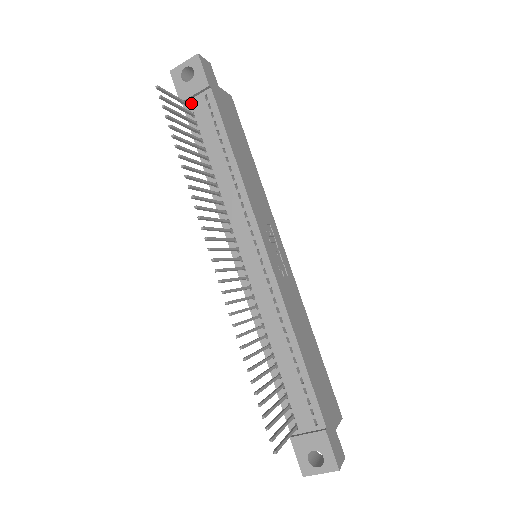
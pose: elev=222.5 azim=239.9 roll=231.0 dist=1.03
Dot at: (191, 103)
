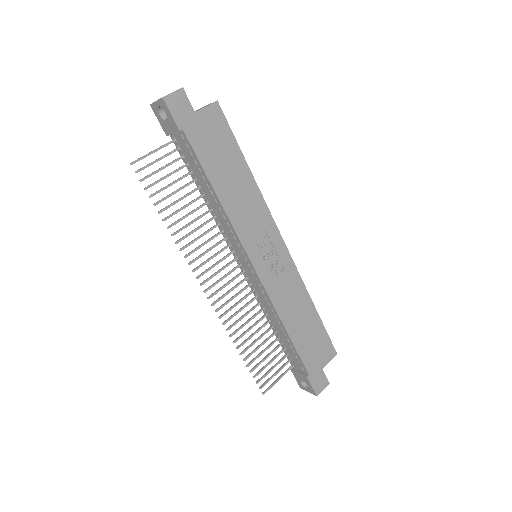
Dot at: (175, 137)
